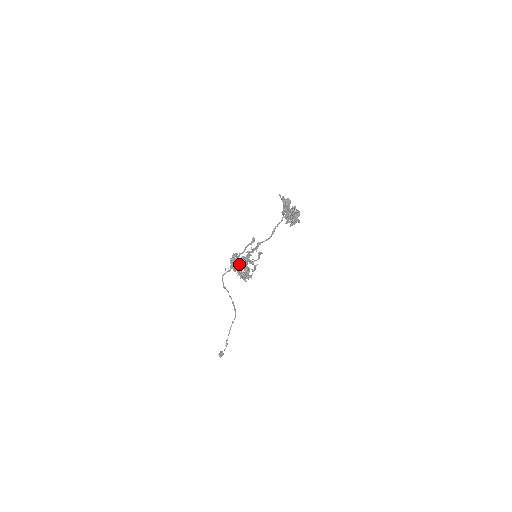
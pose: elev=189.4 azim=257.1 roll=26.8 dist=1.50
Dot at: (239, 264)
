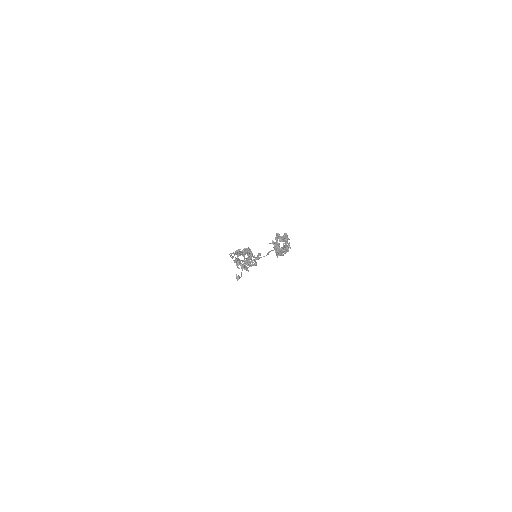
Dot at: (243, 252)
